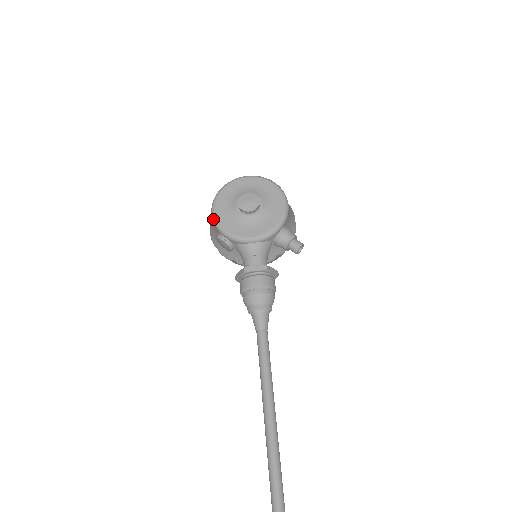
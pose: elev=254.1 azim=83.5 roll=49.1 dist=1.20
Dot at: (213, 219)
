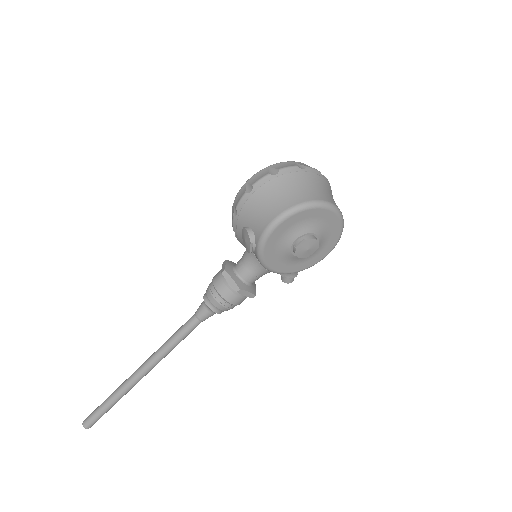
Dot at: (267, 232)
